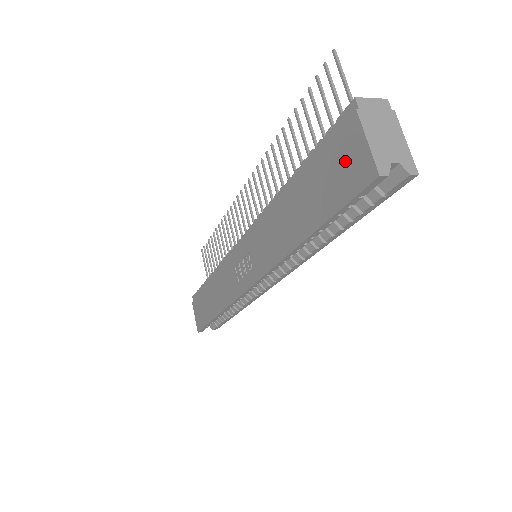
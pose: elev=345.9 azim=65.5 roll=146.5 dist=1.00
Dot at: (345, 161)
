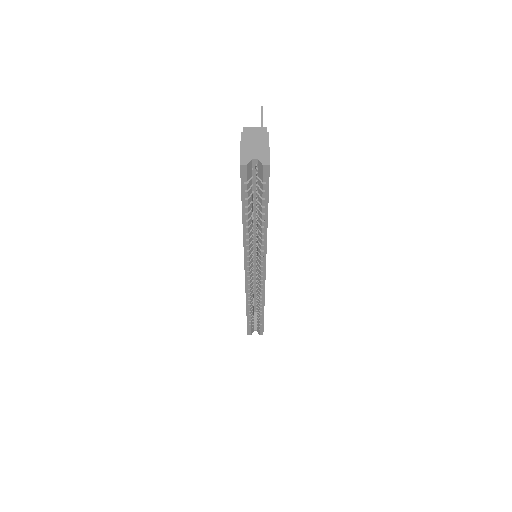
Dot at: occluded
